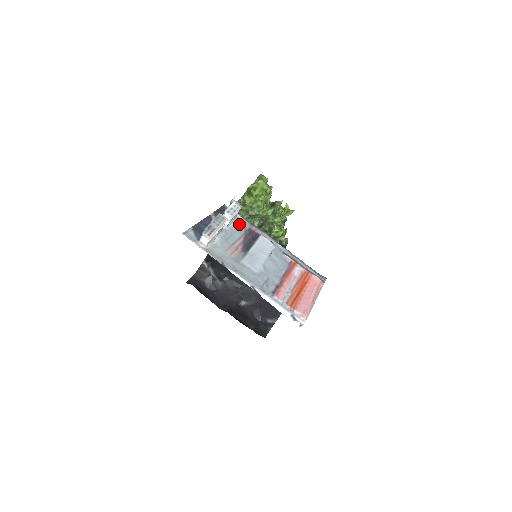
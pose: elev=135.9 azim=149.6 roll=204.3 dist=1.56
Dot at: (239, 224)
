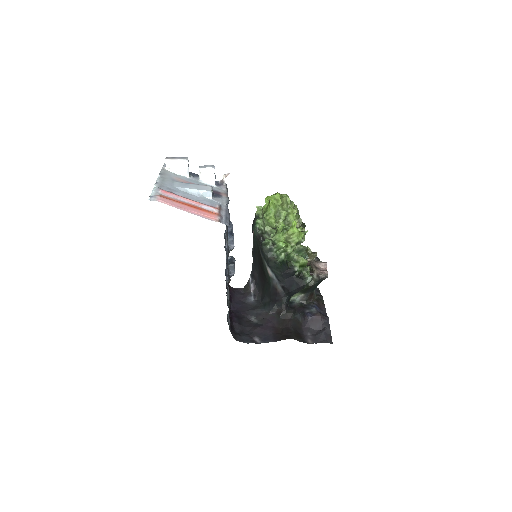
Dot at: (216, 188)
